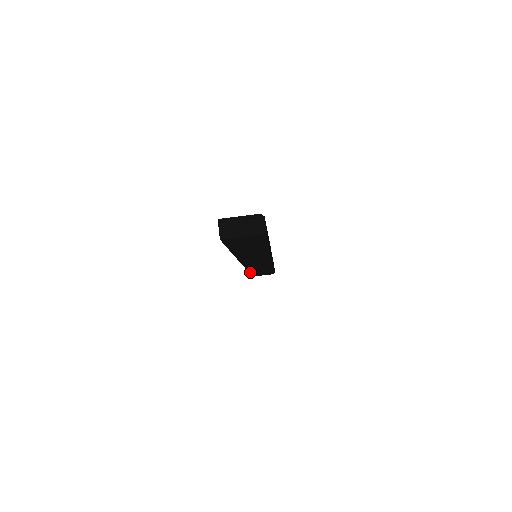
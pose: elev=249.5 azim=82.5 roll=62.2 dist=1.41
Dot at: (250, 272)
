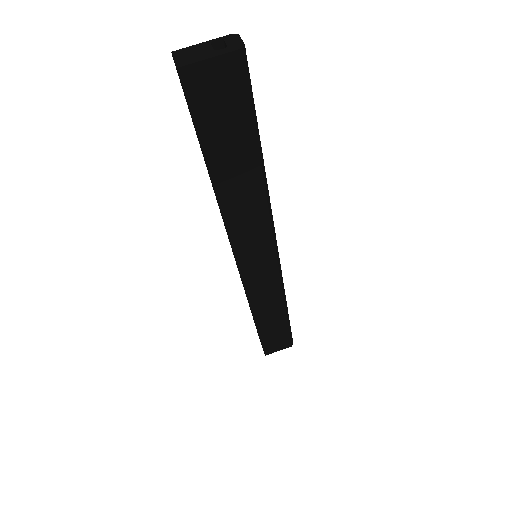
Dot at: (258, 327)
